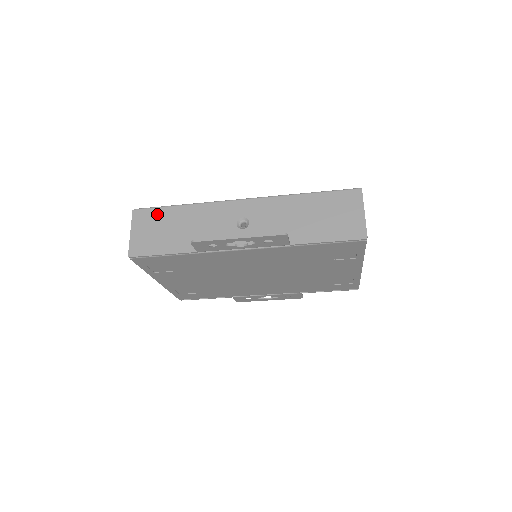
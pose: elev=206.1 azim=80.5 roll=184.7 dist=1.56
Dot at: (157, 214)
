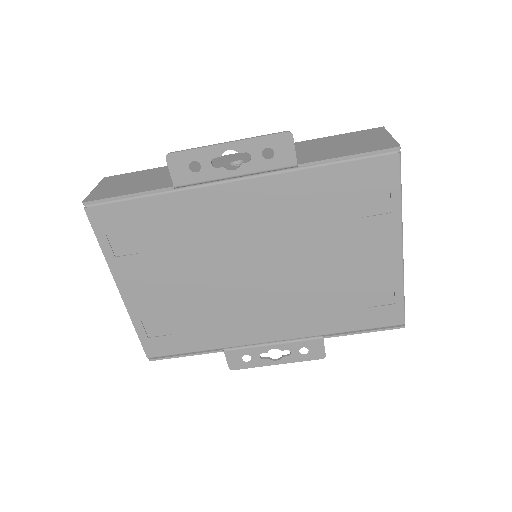
Dot at: (132, 175)
